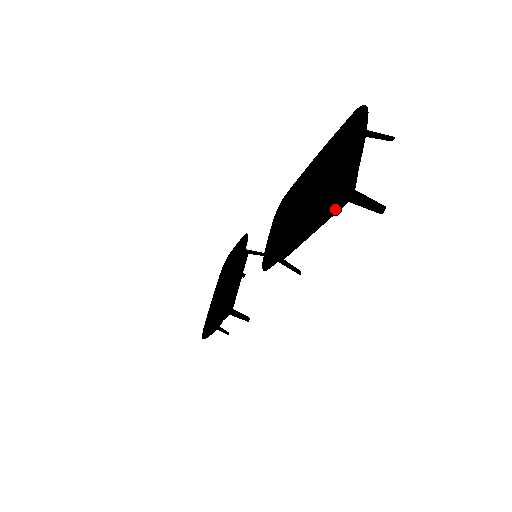
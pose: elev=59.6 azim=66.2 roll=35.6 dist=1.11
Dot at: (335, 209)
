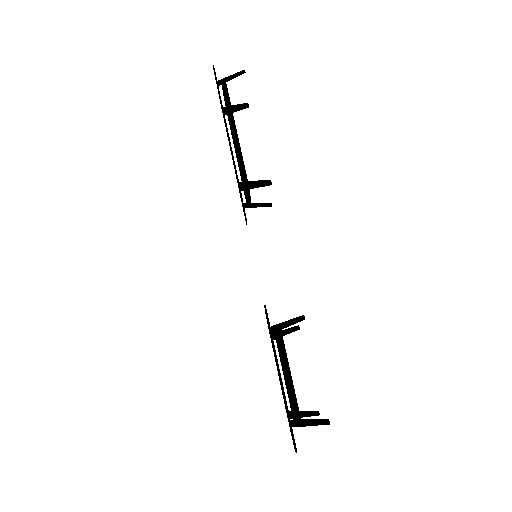
Dot at: (225, 92)
